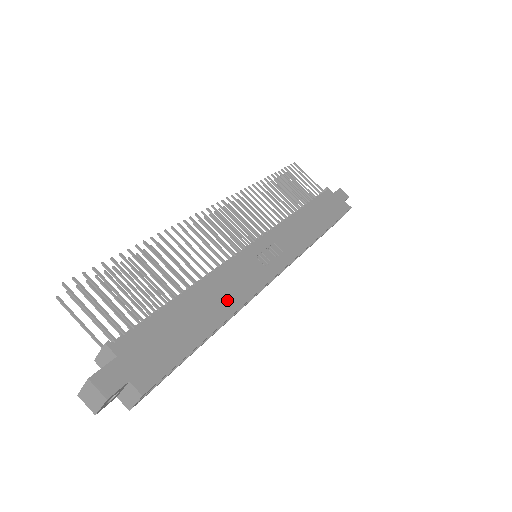
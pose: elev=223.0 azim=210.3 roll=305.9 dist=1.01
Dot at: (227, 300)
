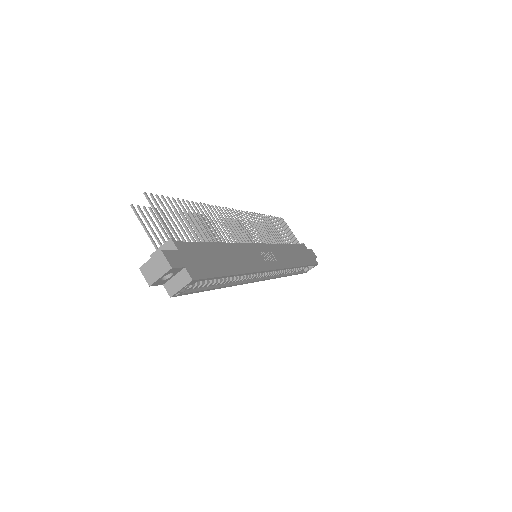
Dot at: (243, 263)
